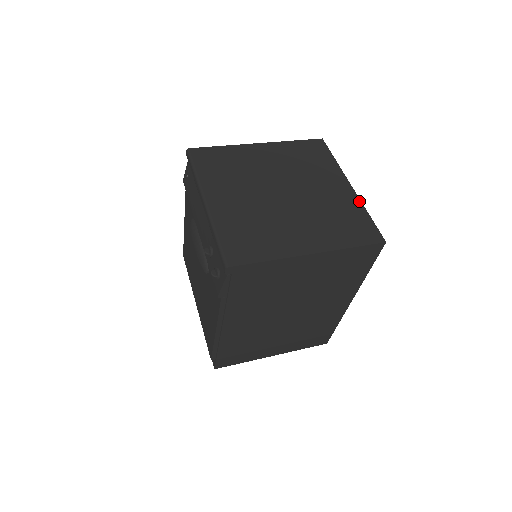
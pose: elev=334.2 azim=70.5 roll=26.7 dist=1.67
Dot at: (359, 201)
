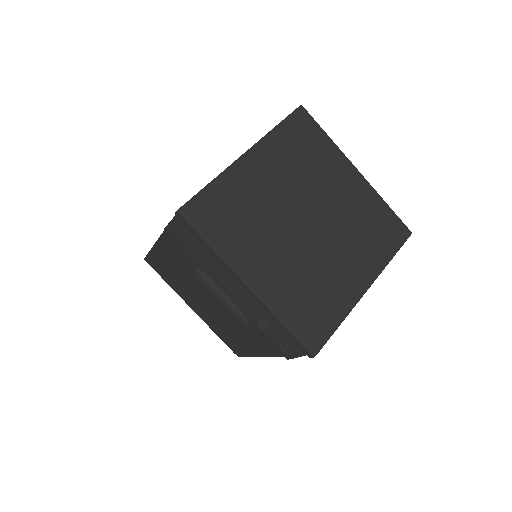
Dot at: (373, 190)
